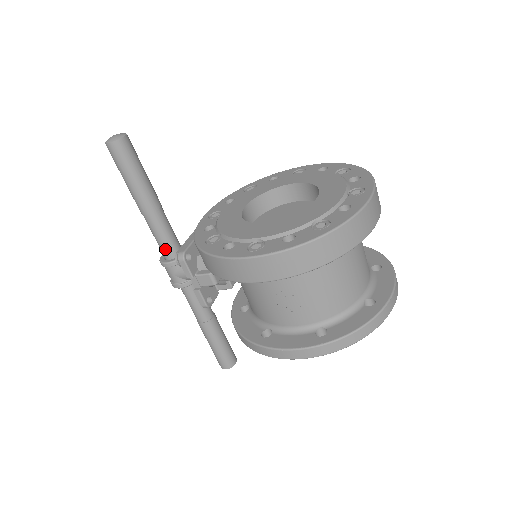
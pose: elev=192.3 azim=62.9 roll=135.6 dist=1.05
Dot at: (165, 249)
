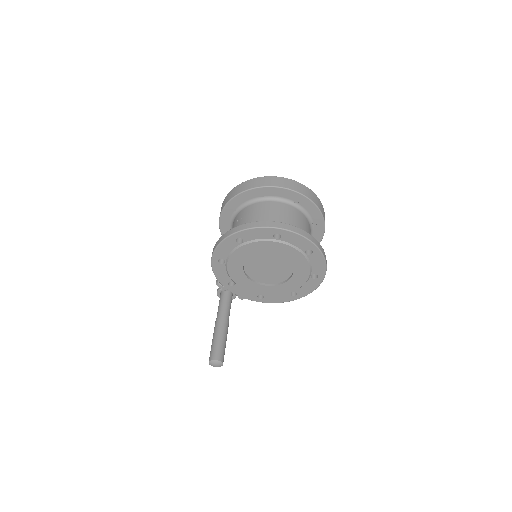
Dot at: occluded
